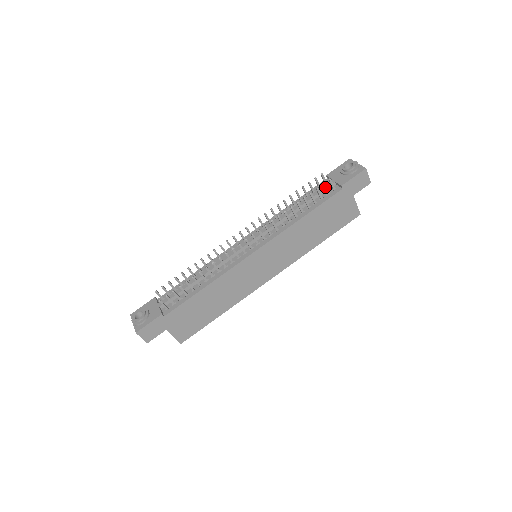
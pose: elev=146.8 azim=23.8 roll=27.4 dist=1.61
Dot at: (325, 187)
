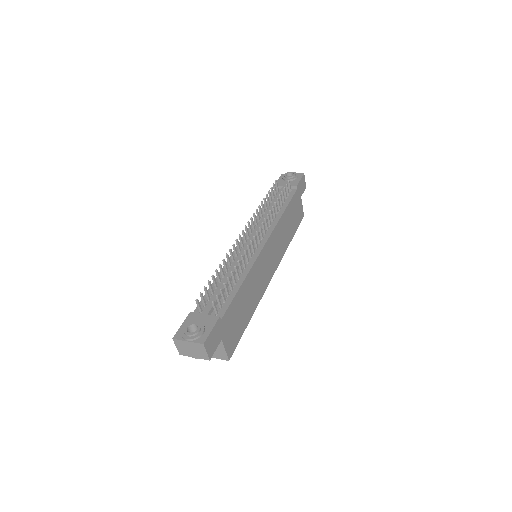
Dot at: (287, 187)
